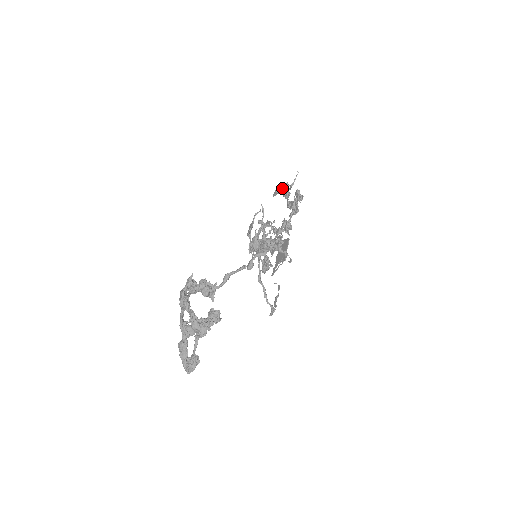
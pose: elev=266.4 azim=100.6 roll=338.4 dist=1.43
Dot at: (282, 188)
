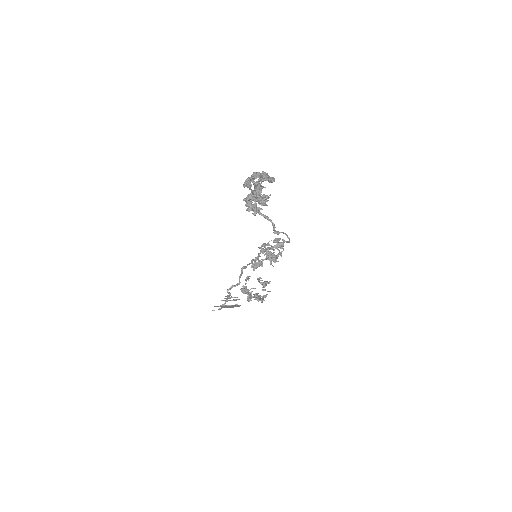
Dot at: occluded
